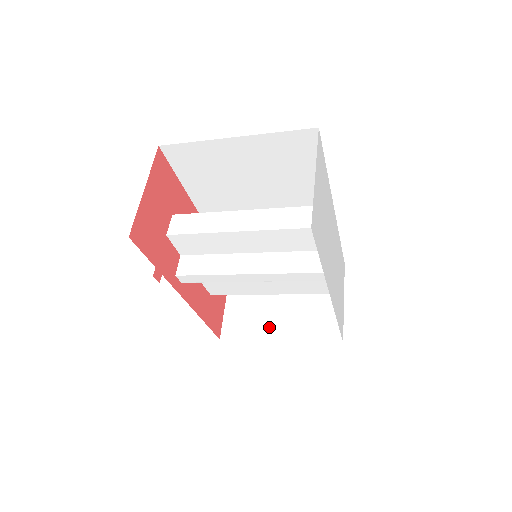
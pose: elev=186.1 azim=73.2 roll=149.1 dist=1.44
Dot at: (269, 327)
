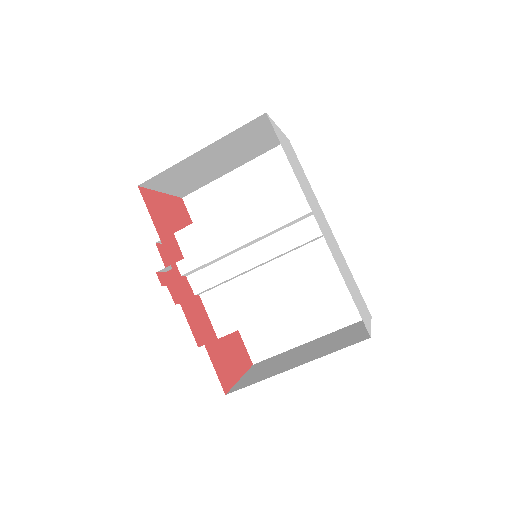
Dot at: (285, 367)
